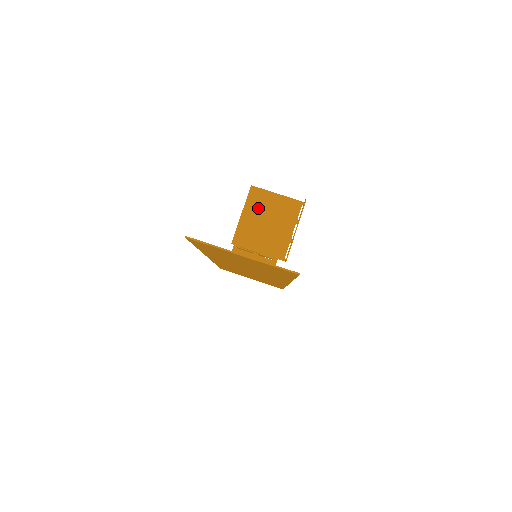
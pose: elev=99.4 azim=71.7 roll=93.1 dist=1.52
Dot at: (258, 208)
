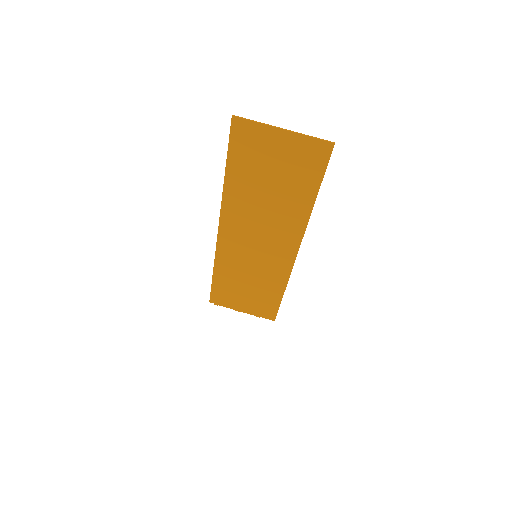
Dot at: occluded
